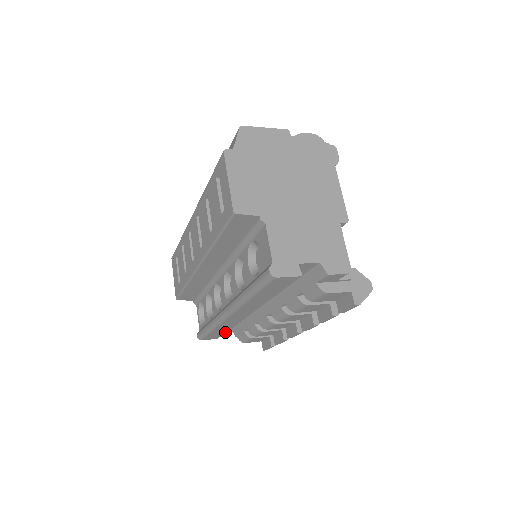
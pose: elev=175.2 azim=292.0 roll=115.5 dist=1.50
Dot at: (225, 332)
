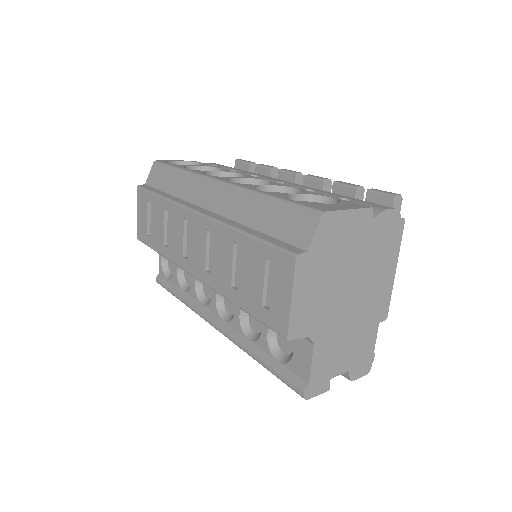
Dot at: occluded
